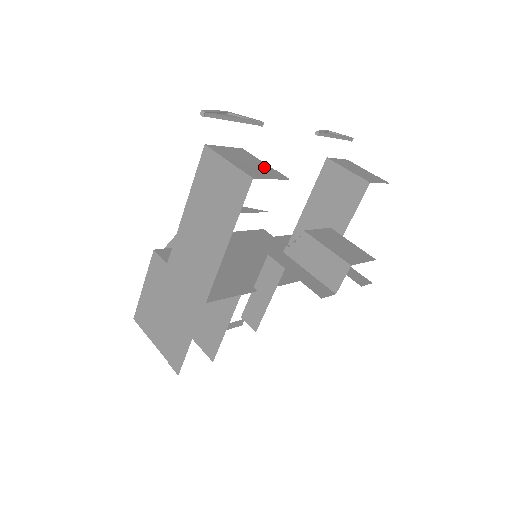
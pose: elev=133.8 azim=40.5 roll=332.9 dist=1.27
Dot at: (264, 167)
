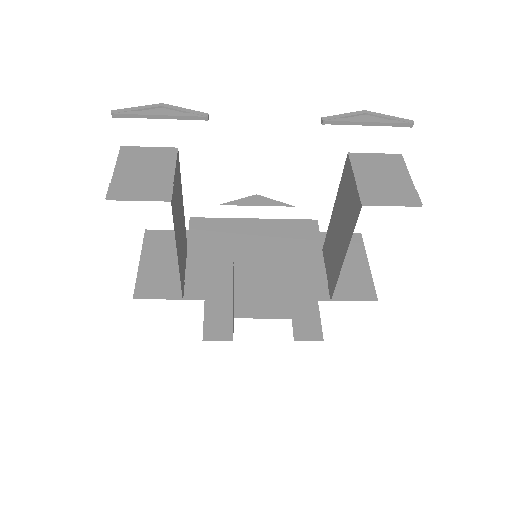
Dot at: (160, 180)
